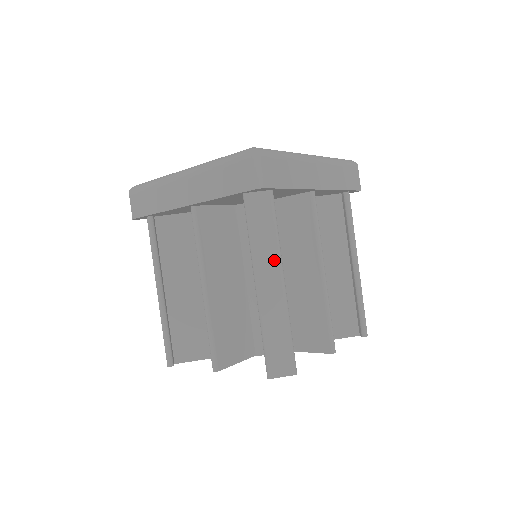
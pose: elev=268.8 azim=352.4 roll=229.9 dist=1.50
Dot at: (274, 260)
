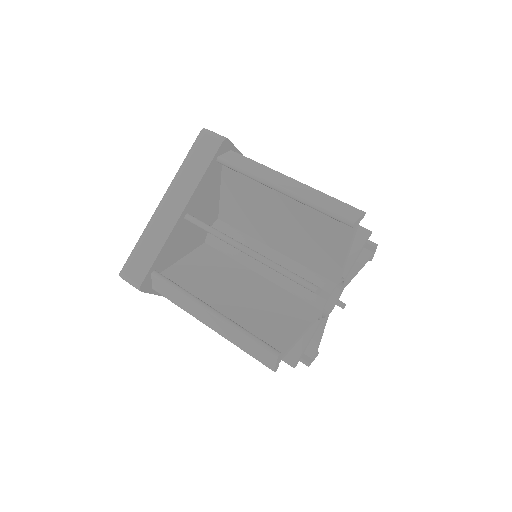
Dot at: (274, 173)
